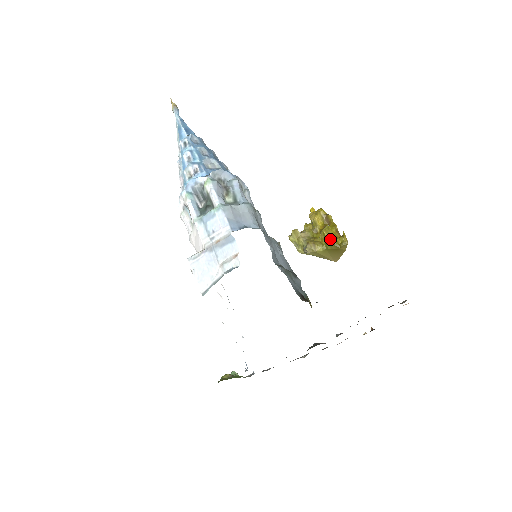
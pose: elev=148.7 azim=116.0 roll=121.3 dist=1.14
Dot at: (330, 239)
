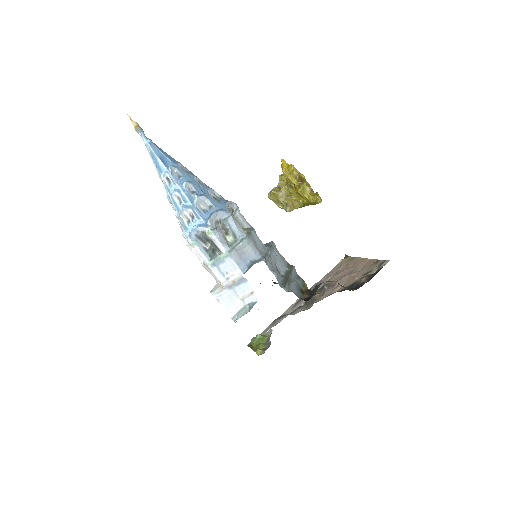
Dot at: (306, 199)
